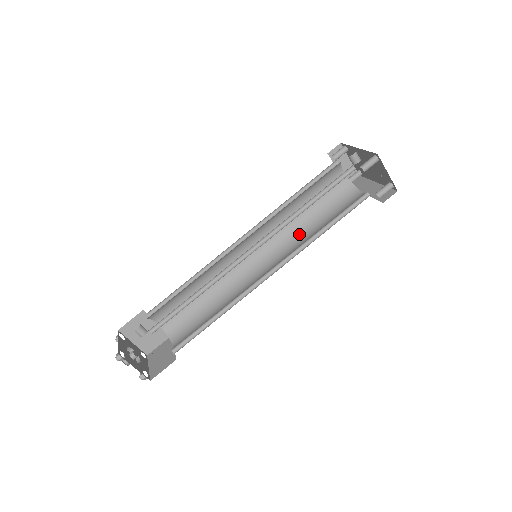
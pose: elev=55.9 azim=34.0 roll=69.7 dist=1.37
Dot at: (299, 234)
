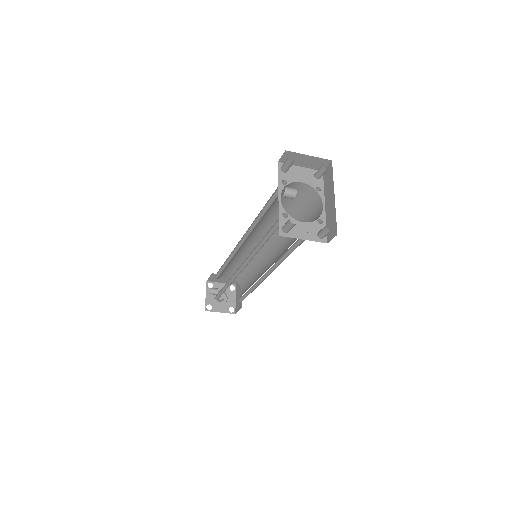
Dot at: occluded
